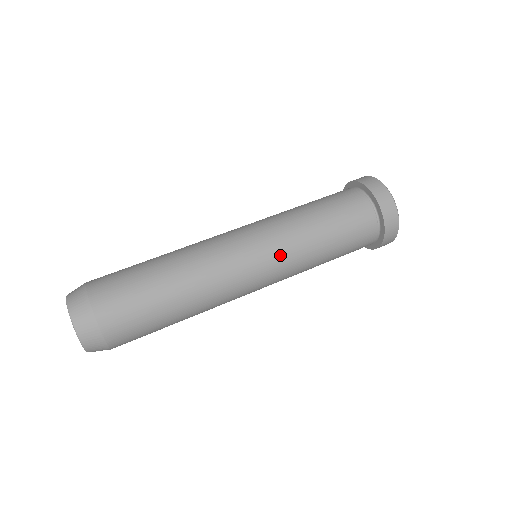
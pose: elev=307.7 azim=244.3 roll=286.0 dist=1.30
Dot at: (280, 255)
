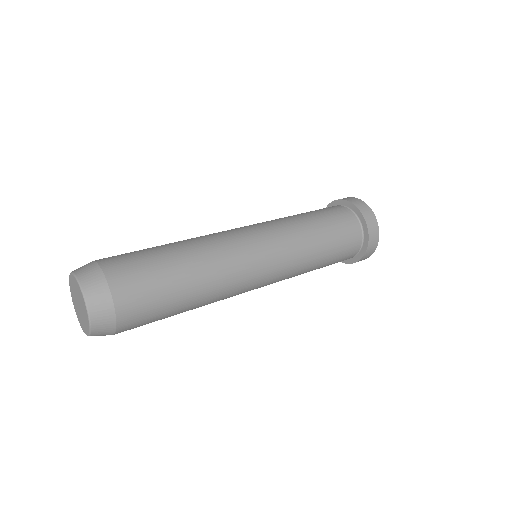
Dot at: (272, 227)
